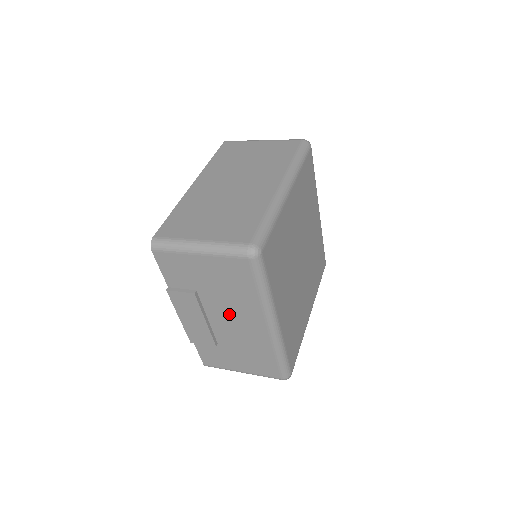
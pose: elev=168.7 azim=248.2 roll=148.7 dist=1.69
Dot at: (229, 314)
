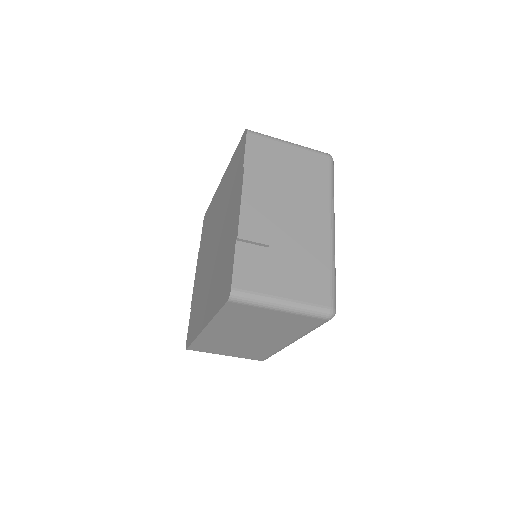
Dot at: (296, 207)
